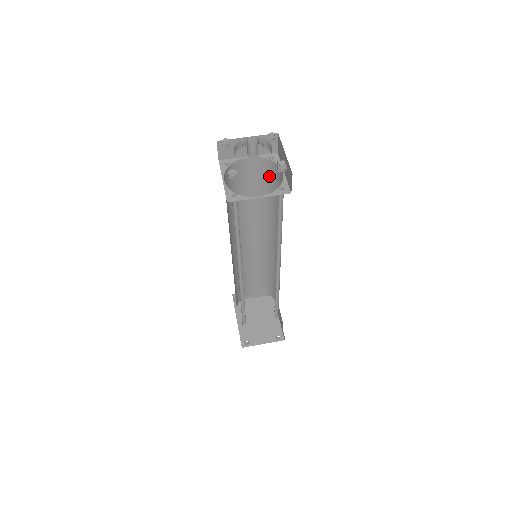
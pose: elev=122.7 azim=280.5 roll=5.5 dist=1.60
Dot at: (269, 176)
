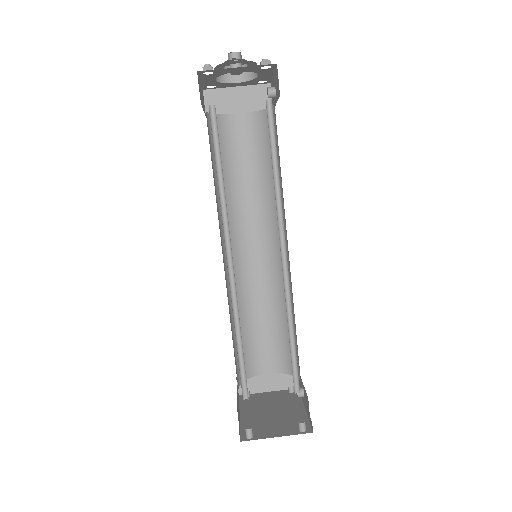
Dot at: (264, 135)
